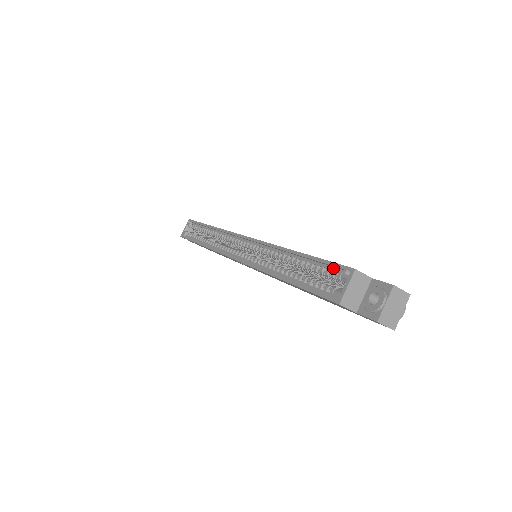
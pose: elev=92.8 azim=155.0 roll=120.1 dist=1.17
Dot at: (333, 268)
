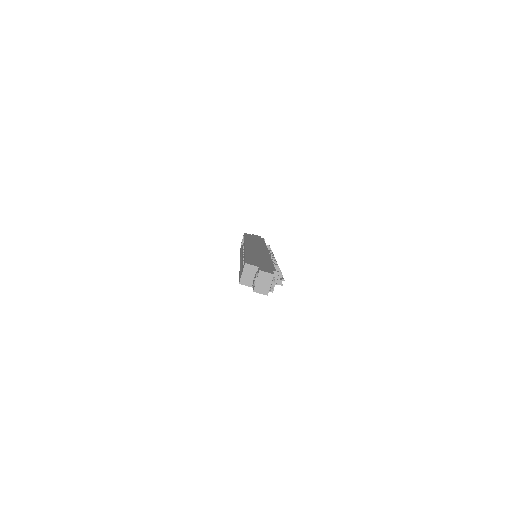
Dot at: occluded
